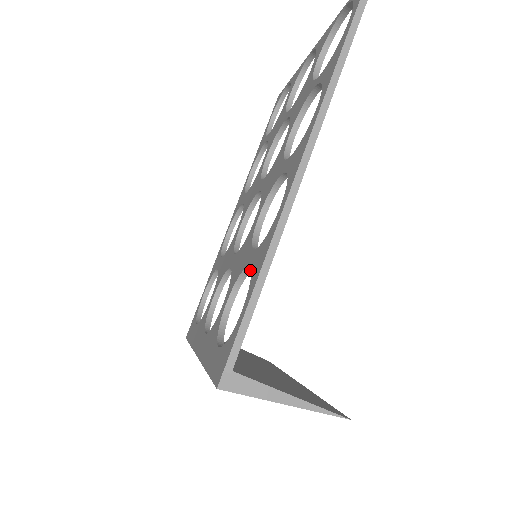
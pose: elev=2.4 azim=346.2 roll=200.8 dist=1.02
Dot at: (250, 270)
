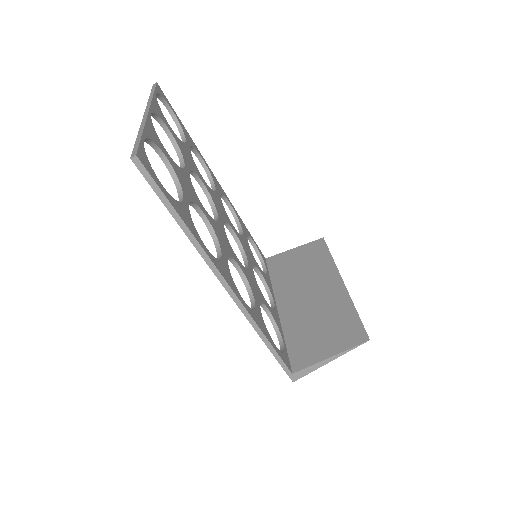
Dot at: (259, 307)
